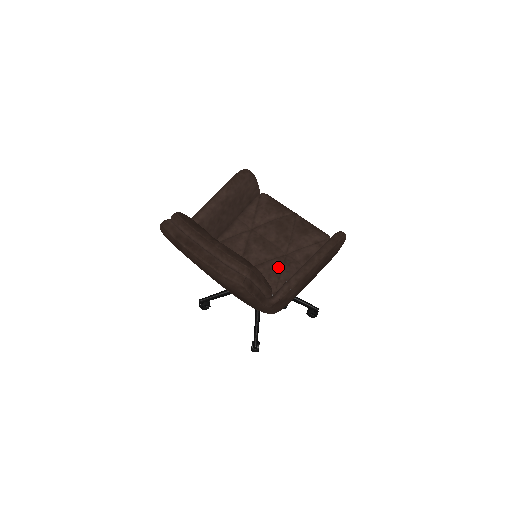
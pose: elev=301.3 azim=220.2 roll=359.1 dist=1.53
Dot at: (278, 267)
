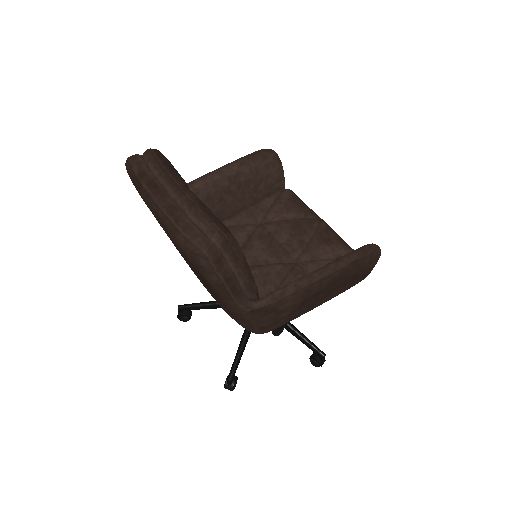
Dot at: (280, 274)
